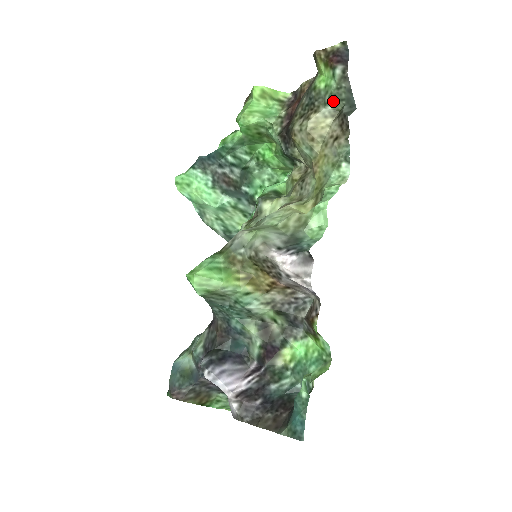
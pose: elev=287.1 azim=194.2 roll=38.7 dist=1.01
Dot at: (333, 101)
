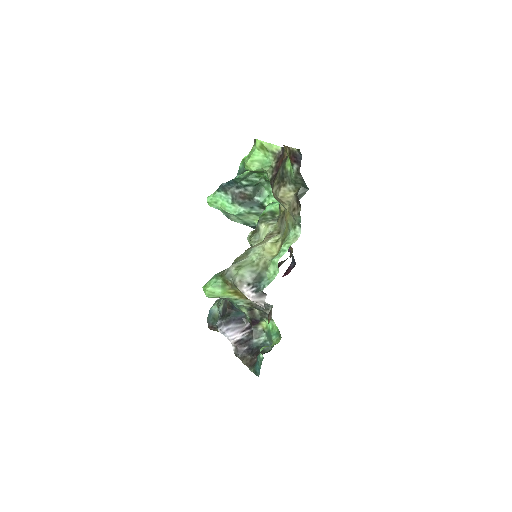
Dot at: (294, 183)
